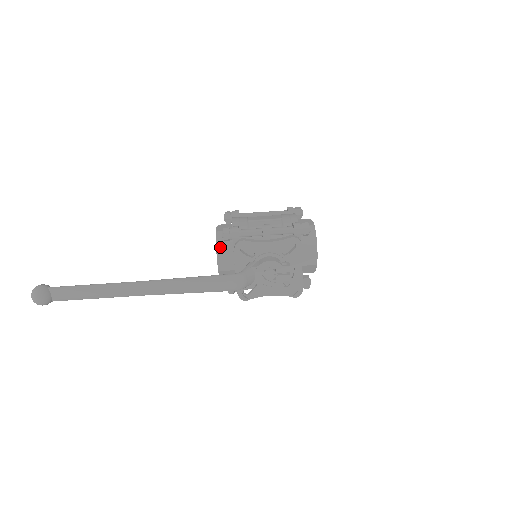
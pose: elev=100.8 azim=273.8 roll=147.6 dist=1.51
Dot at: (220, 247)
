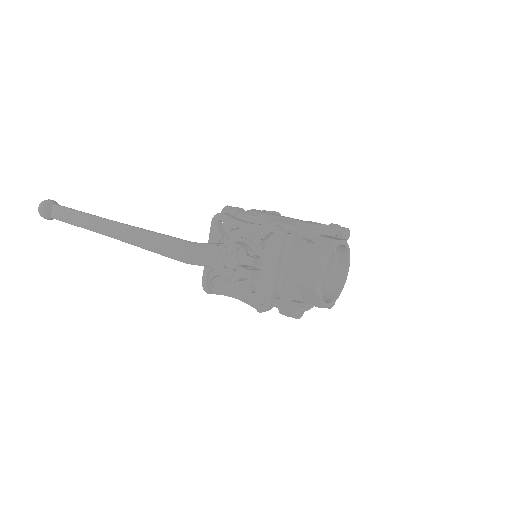
Dot at: occluded
